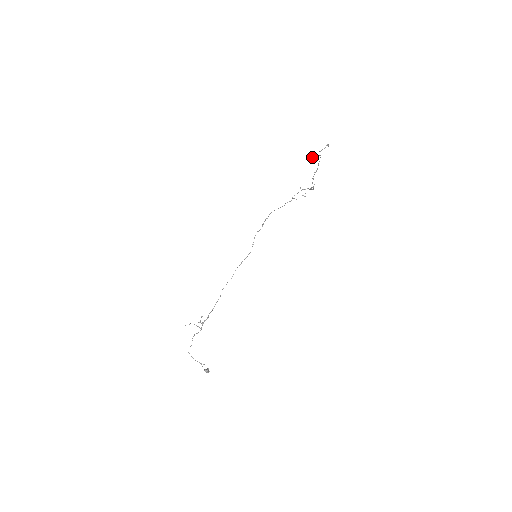
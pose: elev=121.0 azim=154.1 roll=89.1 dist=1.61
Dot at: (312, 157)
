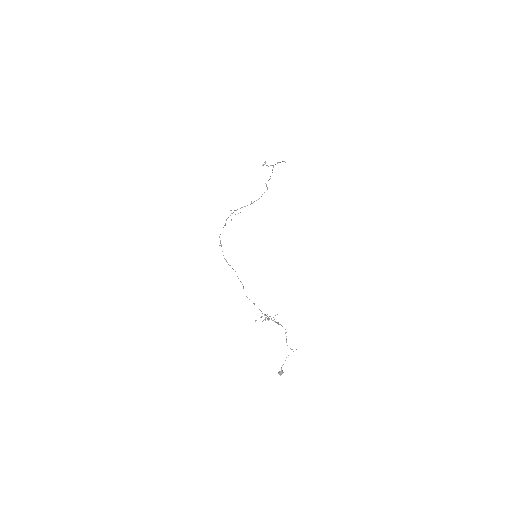
Dot at: (280, 162)
